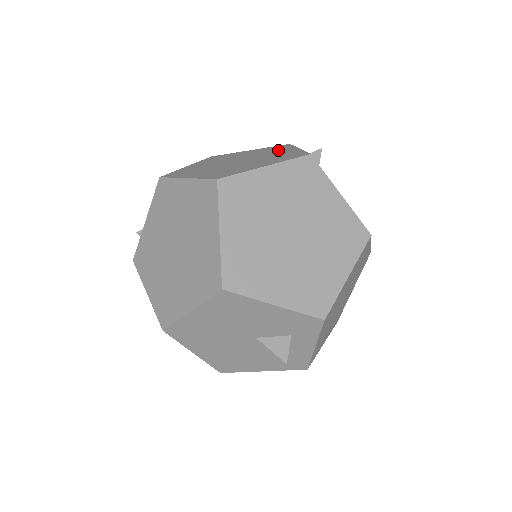
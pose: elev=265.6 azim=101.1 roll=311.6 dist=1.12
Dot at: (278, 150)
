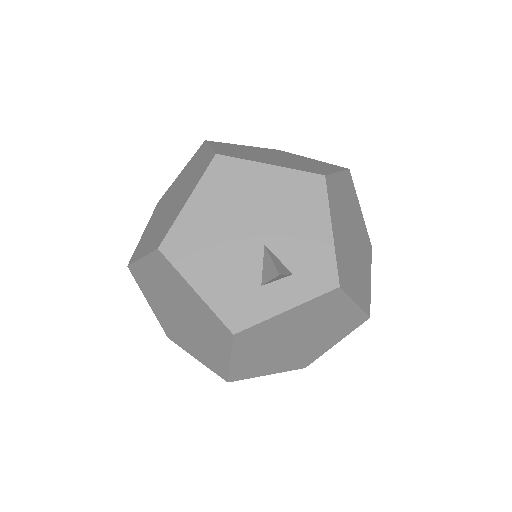
Dot at: occluded
